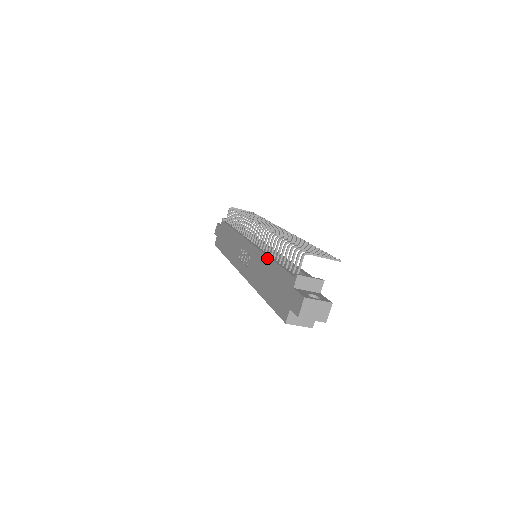
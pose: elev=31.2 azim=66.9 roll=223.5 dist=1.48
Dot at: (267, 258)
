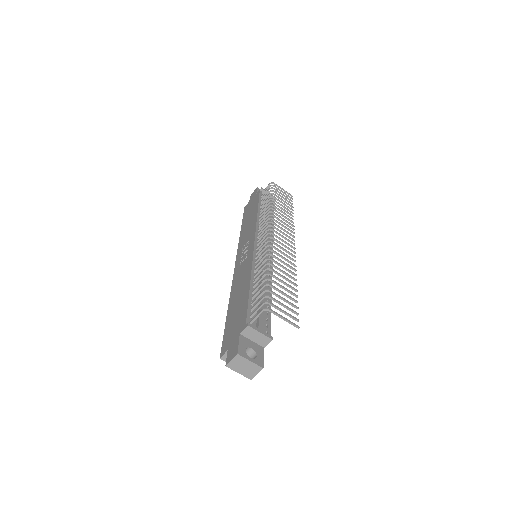
Dot at: (249, 277)
